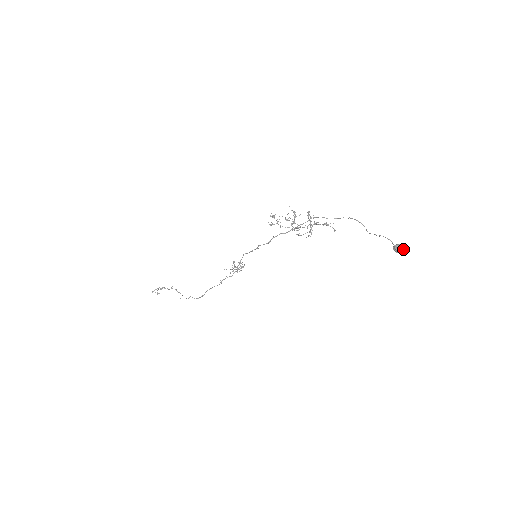
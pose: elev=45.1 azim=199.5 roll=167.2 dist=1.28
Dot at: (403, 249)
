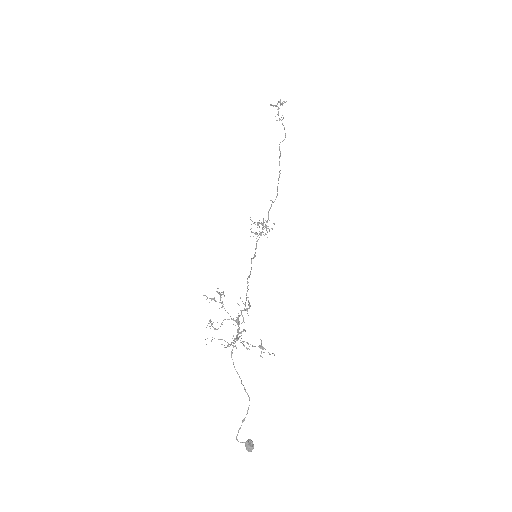
Dot at: (249, 451)
